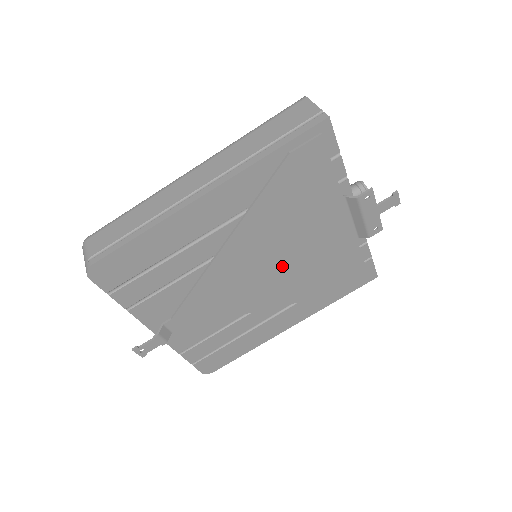
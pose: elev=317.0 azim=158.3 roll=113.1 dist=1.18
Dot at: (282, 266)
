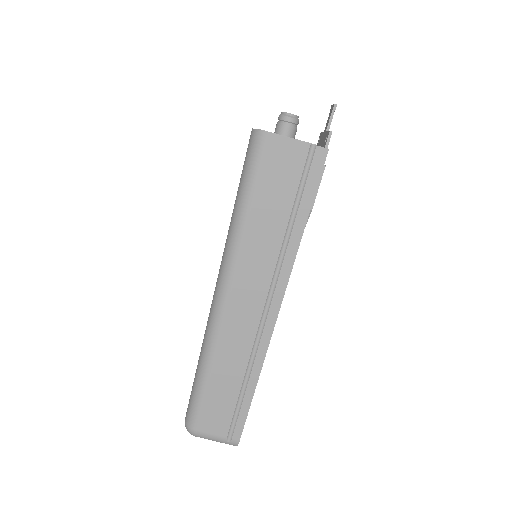
Dot at: occluded
